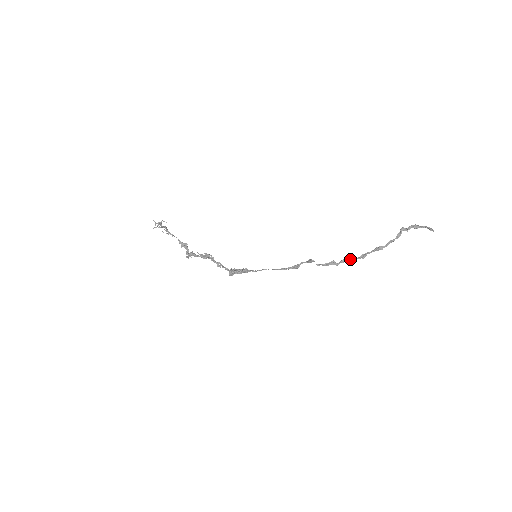
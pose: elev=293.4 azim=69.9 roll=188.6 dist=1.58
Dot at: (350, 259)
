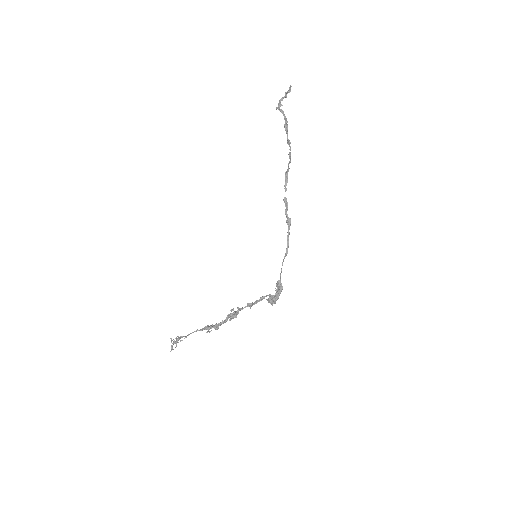
Dot at: occluded
